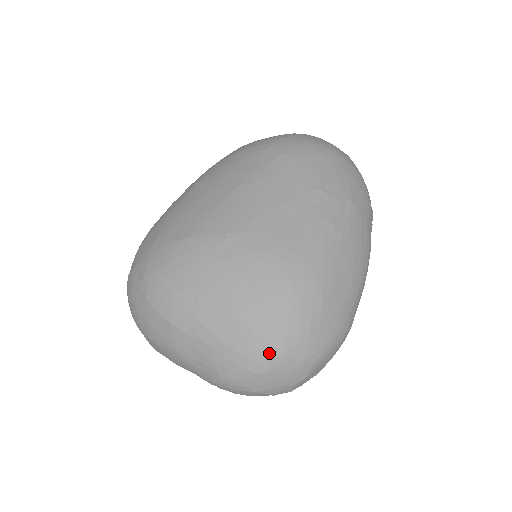
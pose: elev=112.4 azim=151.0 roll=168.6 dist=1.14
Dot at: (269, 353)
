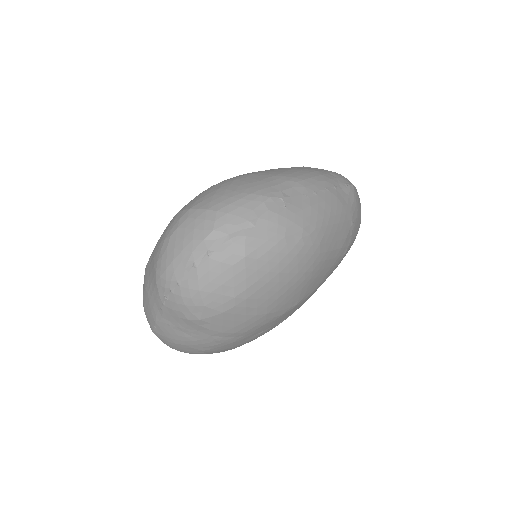
Dot at: (180, 216)
